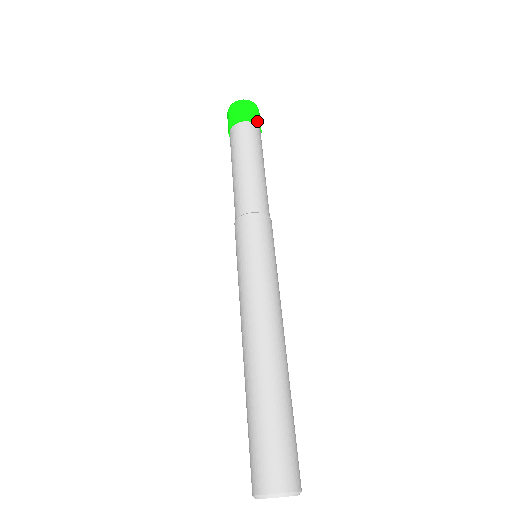
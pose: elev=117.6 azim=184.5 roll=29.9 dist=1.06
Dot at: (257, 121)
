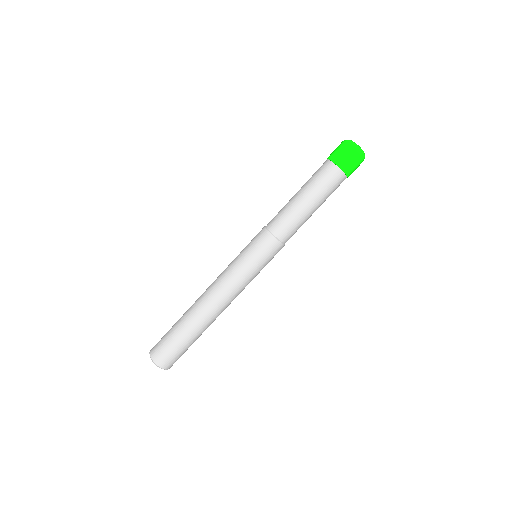
Dot at: (349, 173)
